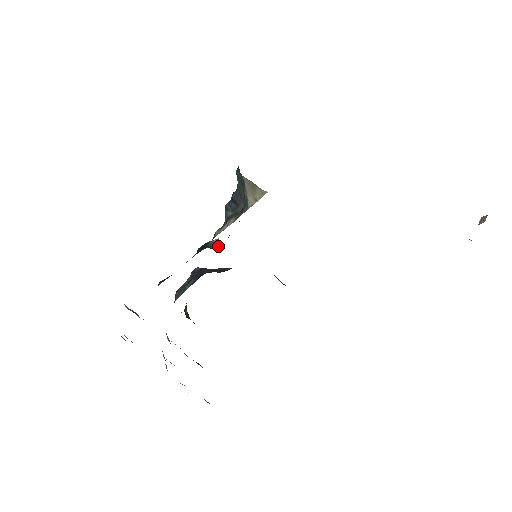
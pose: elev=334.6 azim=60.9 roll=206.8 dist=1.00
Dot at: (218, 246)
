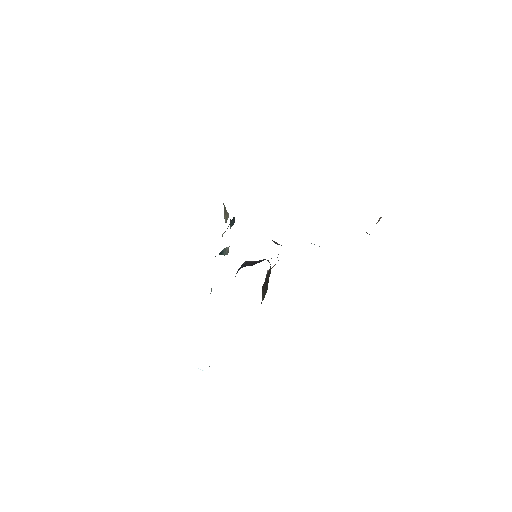
Dot at: (228, 252)
